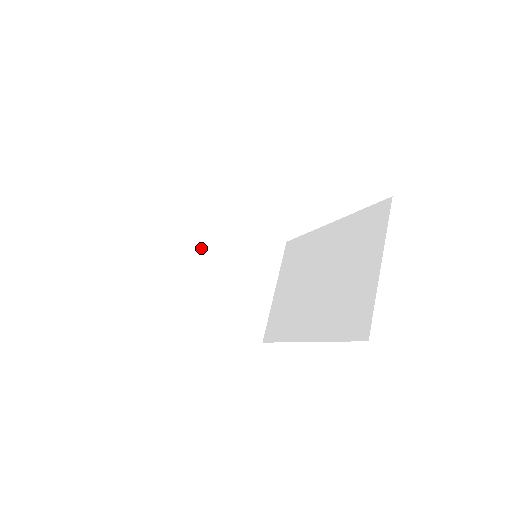
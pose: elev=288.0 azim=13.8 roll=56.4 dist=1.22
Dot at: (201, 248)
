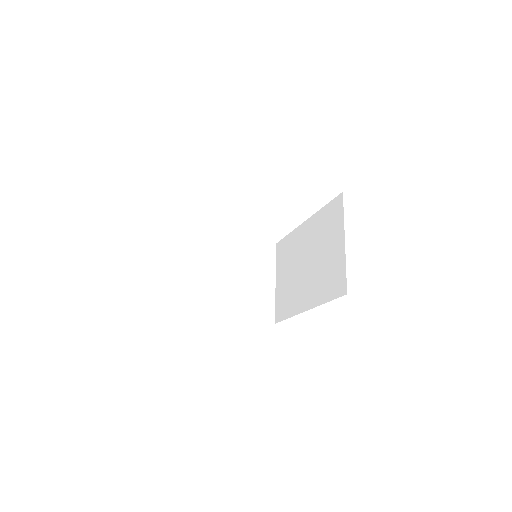
Dot at: (212, 262)
